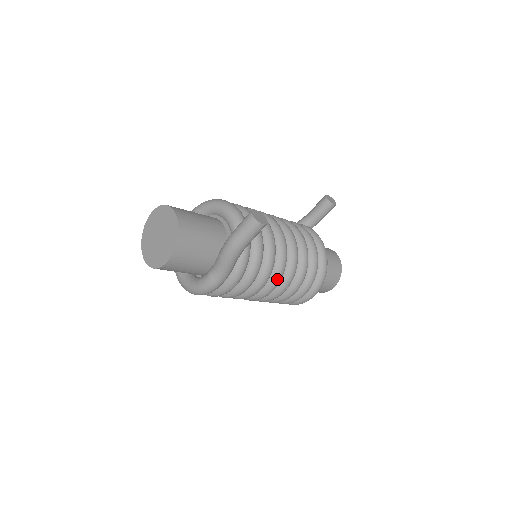
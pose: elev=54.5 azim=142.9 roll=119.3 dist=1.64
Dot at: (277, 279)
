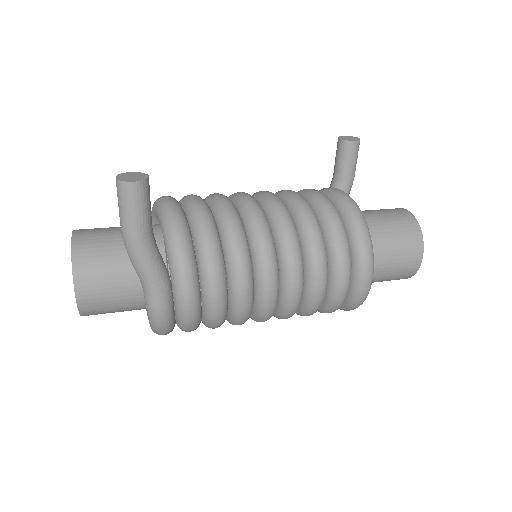
Dot at: (265, 269)
